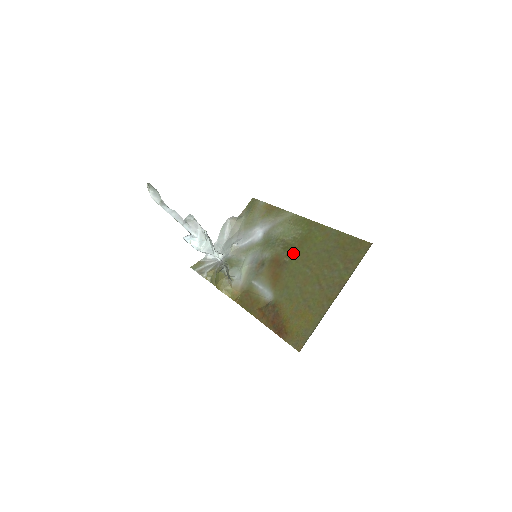
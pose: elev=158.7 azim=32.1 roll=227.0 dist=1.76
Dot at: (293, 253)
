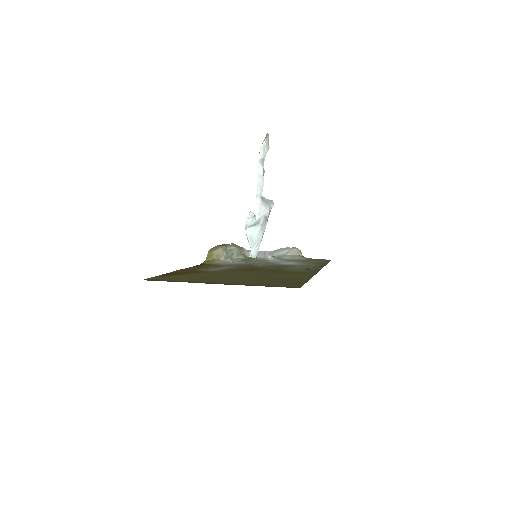
Dot at: (270, 271)
